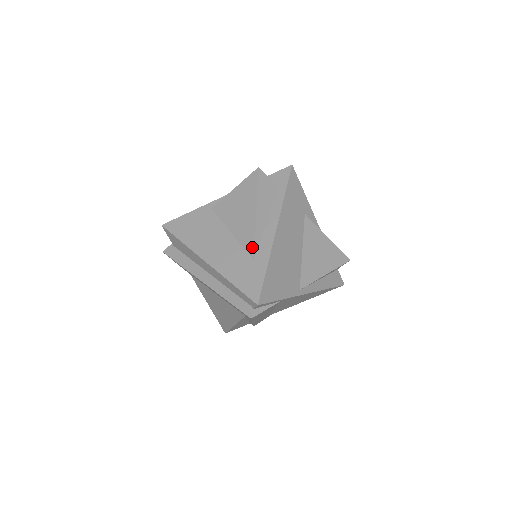
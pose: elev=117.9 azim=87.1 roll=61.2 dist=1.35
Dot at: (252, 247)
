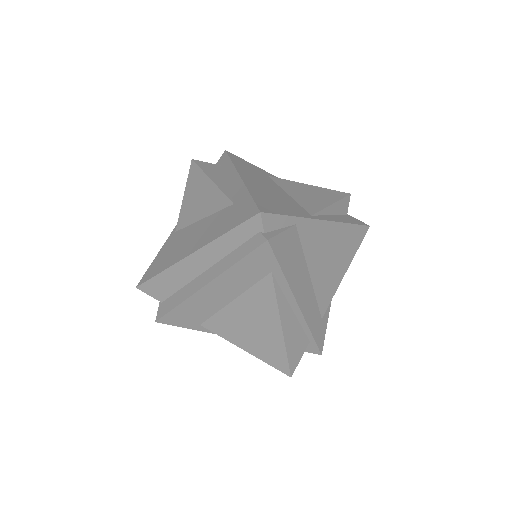
Dot at: (225, 200)
